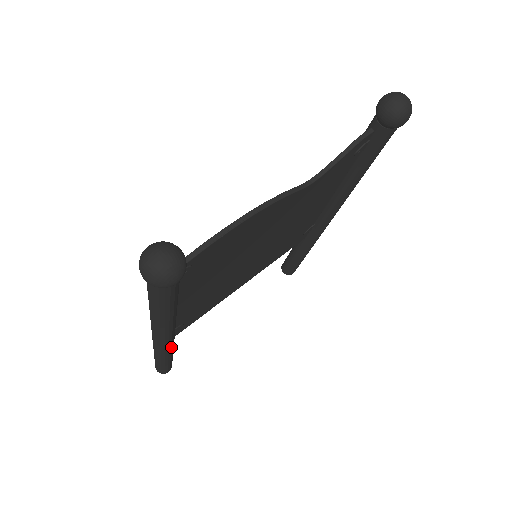
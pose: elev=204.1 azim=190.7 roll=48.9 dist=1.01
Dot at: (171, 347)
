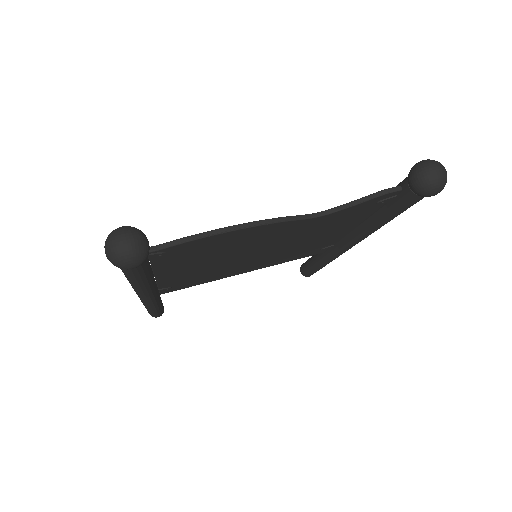
Dot at: (153, 303)
